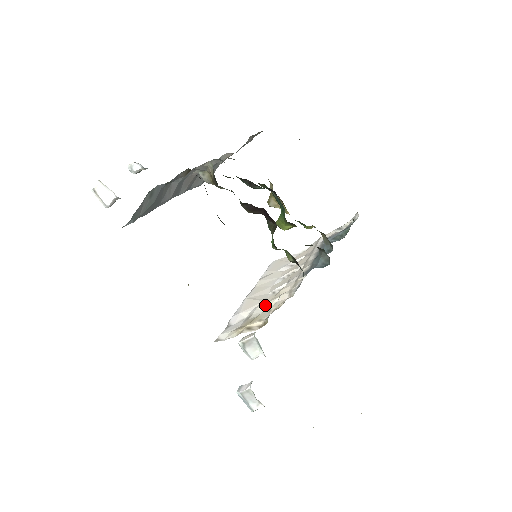
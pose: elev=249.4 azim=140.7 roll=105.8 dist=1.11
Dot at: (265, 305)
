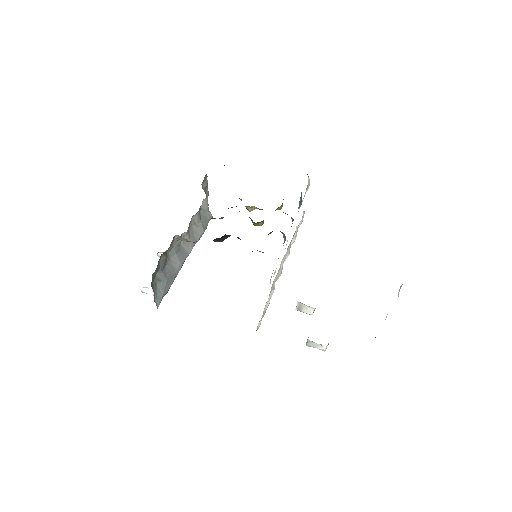
Dot at: (273, 288)
